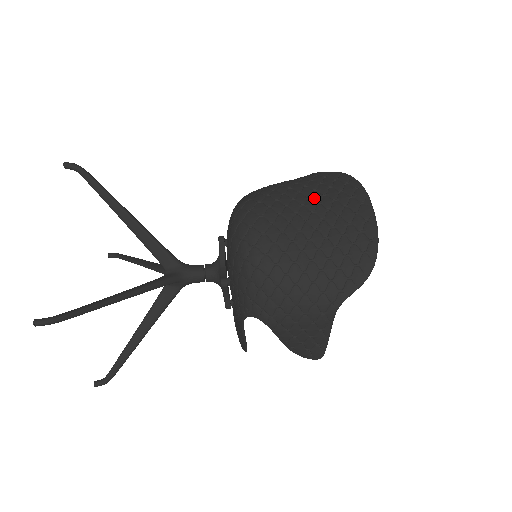
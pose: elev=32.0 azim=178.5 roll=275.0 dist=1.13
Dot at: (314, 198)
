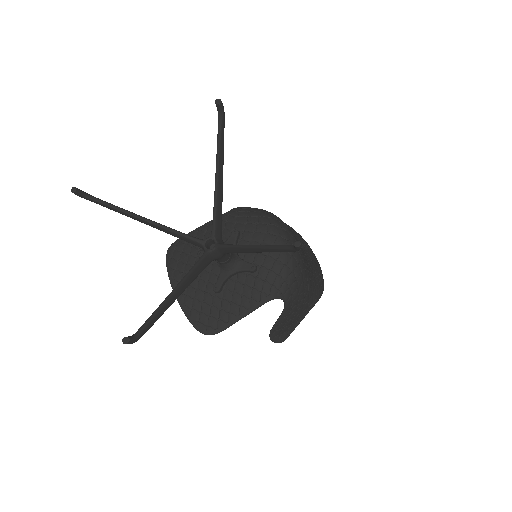
Dot at: (292, 232)
